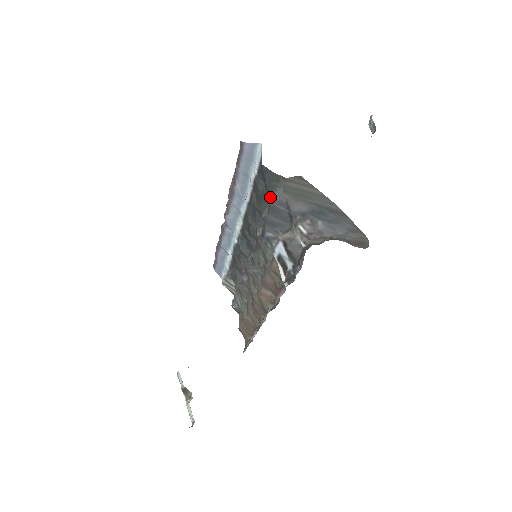
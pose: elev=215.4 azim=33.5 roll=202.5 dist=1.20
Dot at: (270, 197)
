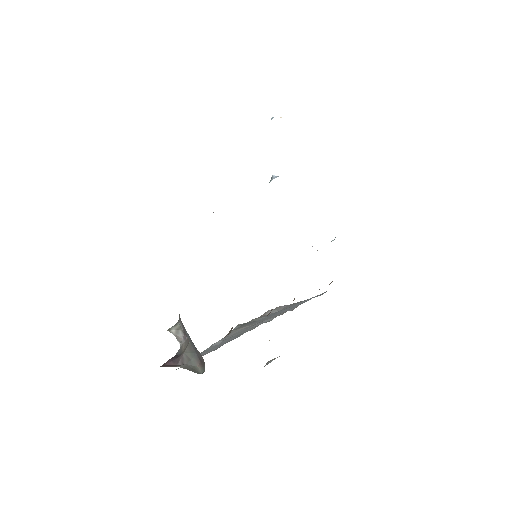
Dot at: occluded
